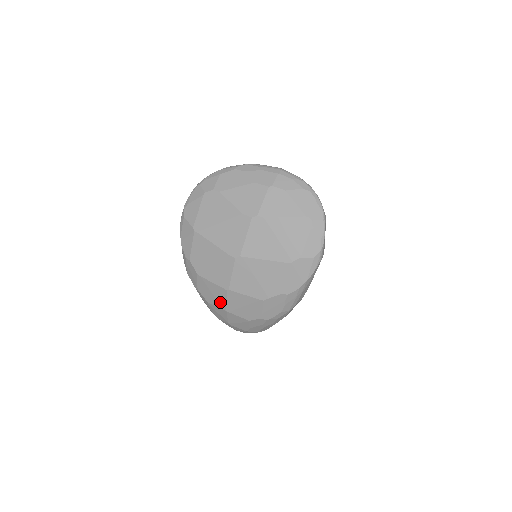
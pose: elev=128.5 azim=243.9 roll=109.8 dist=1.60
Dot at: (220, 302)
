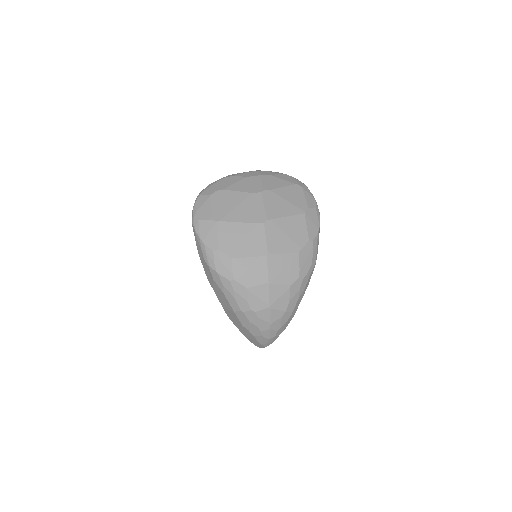
Dot at: (261, 276)
